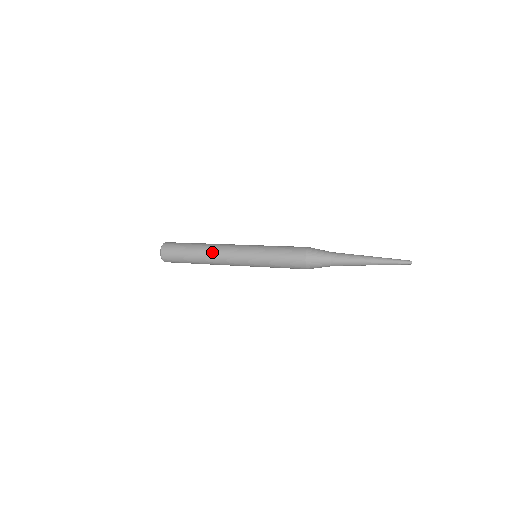
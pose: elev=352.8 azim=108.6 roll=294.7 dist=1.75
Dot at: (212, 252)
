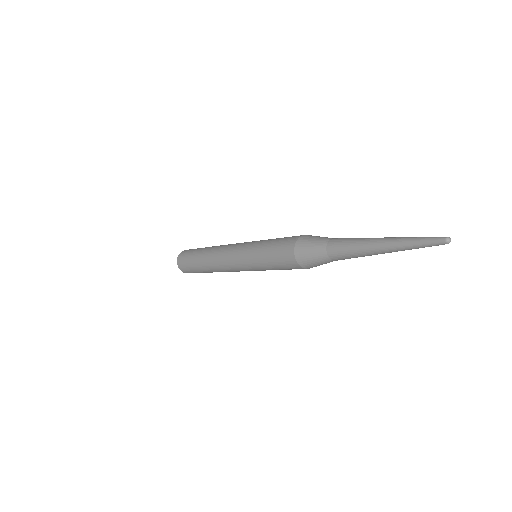
Dot at: (212, 257)
